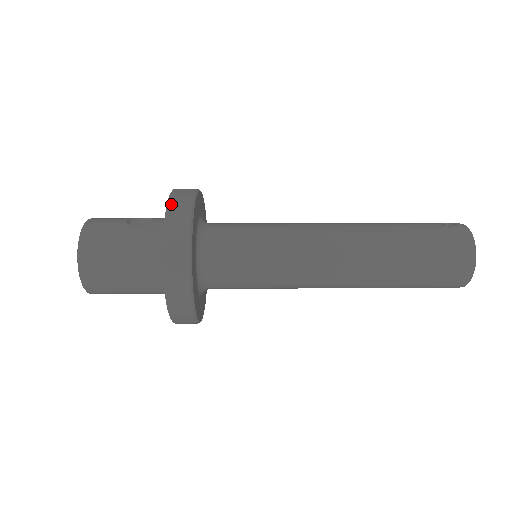
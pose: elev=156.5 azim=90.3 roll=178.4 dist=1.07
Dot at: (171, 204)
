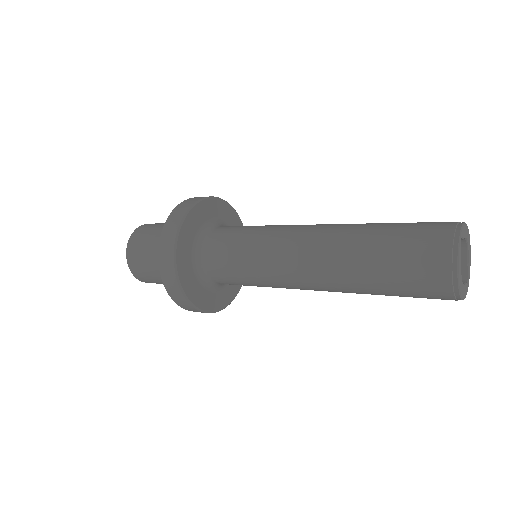
Dot at: occluded
